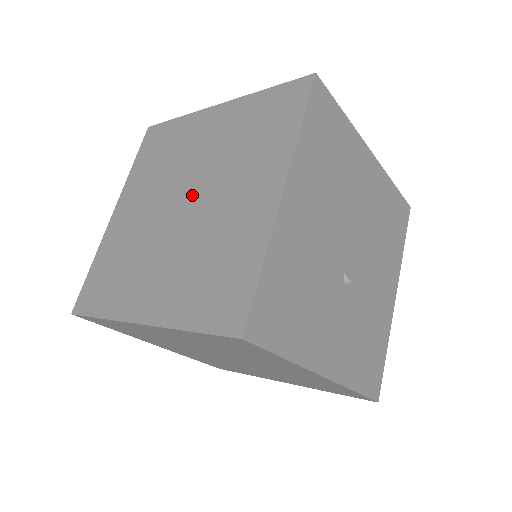
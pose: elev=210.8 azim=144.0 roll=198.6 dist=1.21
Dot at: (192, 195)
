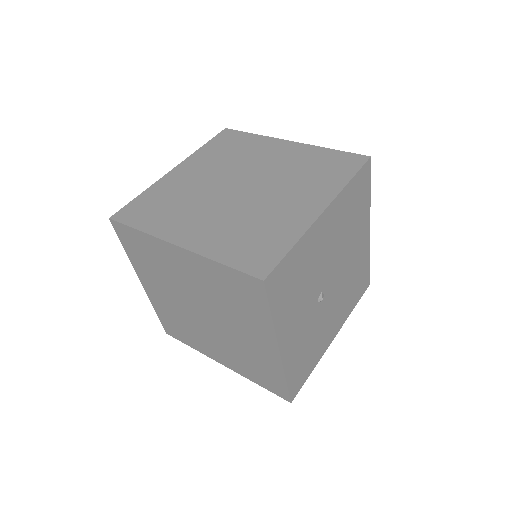
Dot at: (251, 185)
